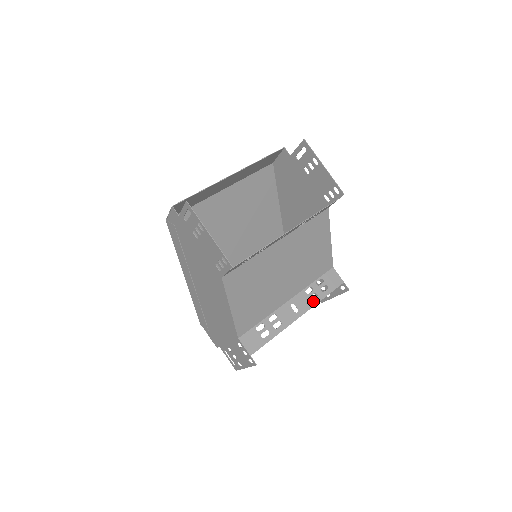
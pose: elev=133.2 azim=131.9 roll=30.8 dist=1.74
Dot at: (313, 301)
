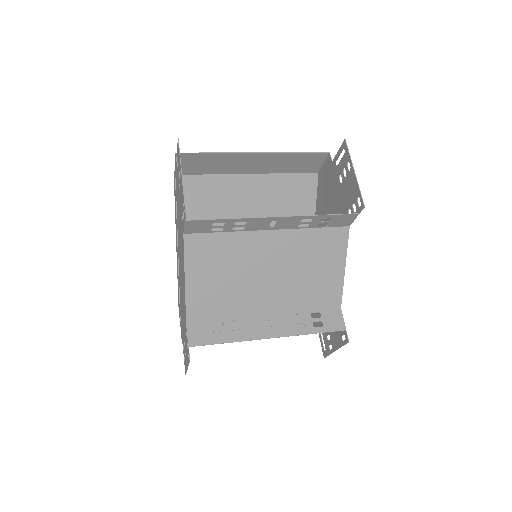
Dot at: (296, 330)
